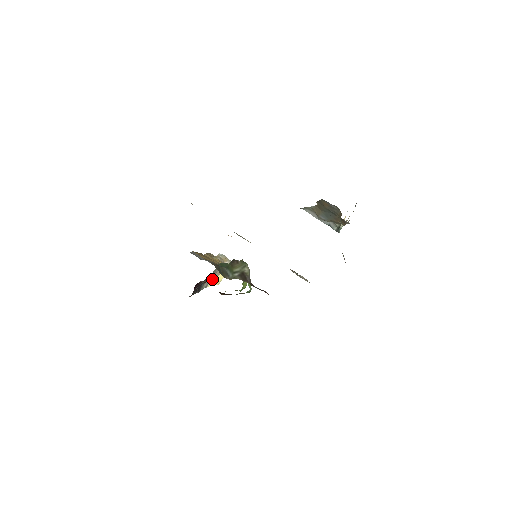
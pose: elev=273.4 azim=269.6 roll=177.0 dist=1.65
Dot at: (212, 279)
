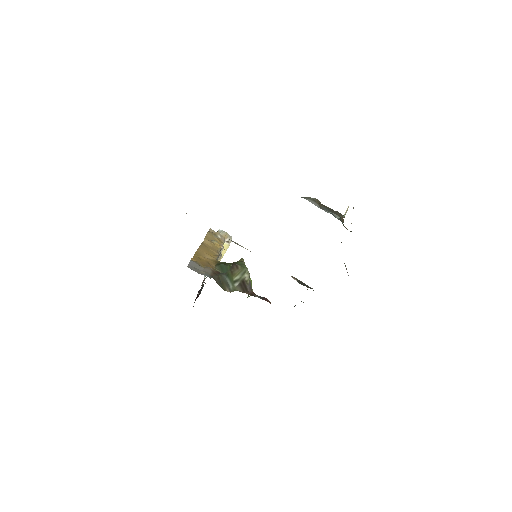
Dot at: occluded
